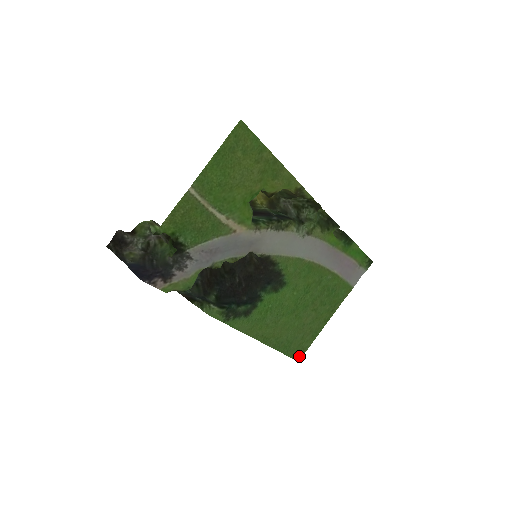
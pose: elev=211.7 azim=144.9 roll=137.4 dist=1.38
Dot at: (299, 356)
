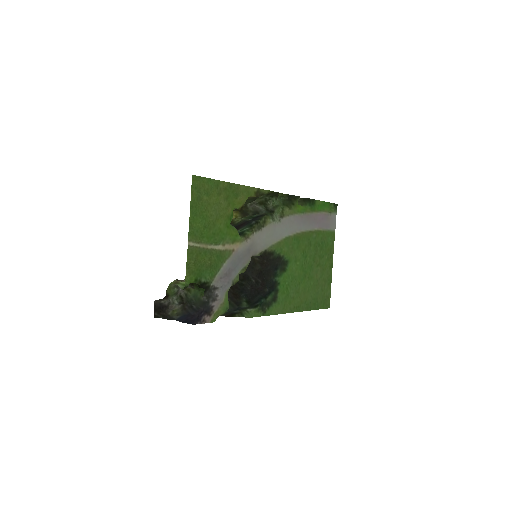
Dot at: (328, 304)
